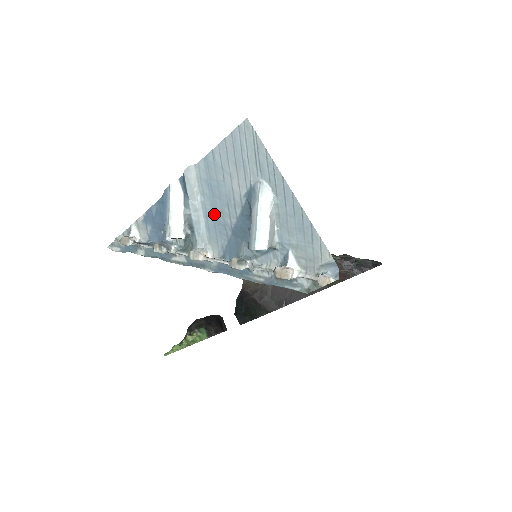
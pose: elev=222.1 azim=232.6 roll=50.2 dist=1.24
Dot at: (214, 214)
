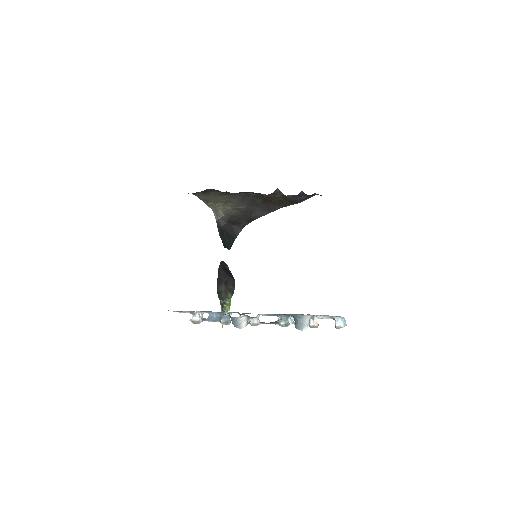
Dot at: occluded
